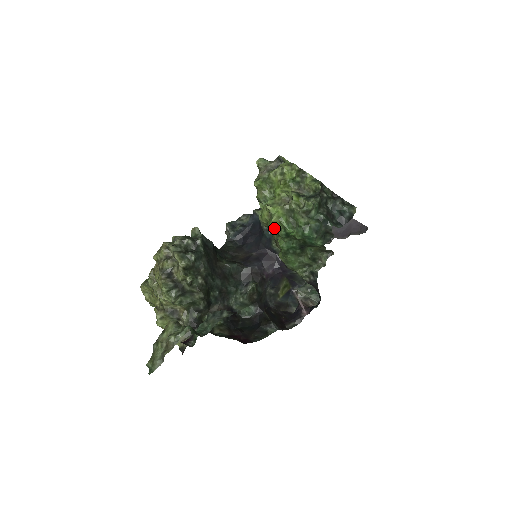
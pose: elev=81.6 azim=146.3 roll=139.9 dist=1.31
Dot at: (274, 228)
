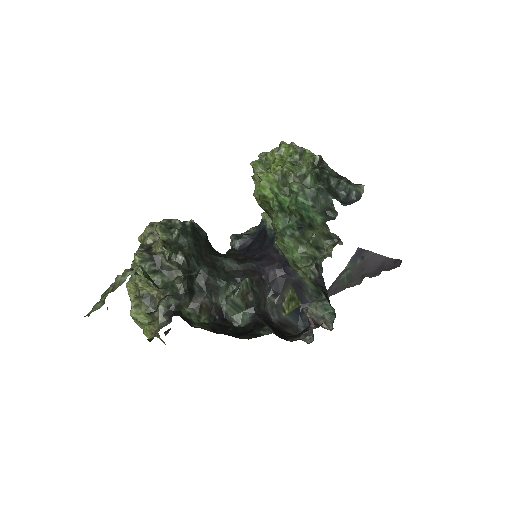
Dot at: (264, 196)
